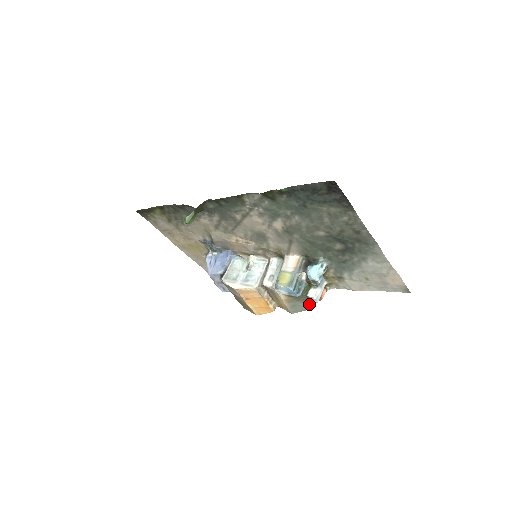
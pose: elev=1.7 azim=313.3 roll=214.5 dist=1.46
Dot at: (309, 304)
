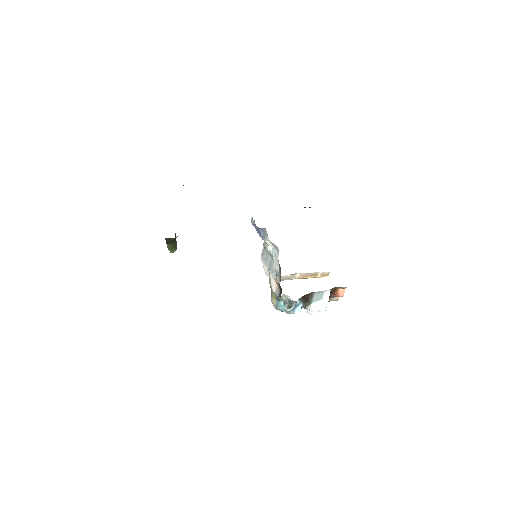
Dot at: (332, 299)
